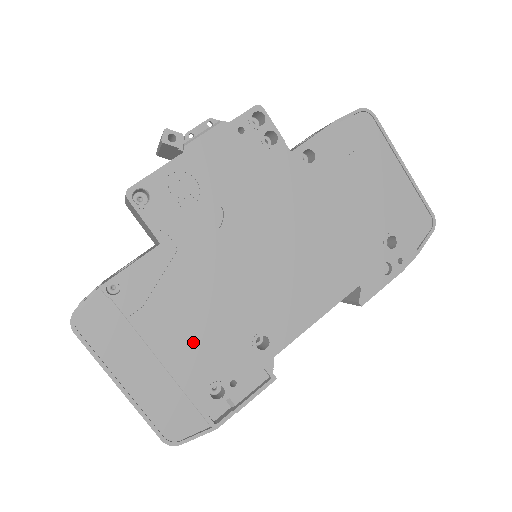
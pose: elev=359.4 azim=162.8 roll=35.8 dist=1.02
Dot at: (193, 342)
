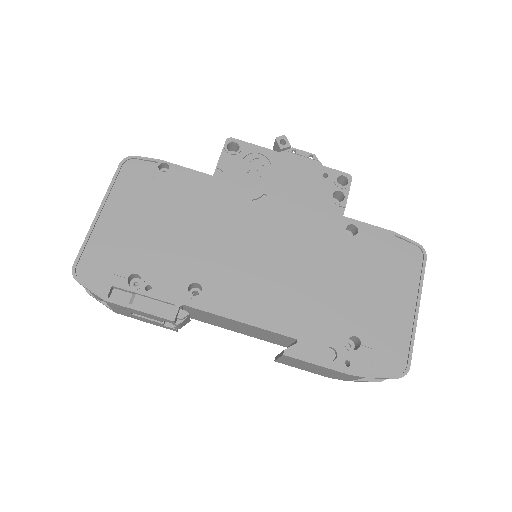
Dot at: (161, 238)
